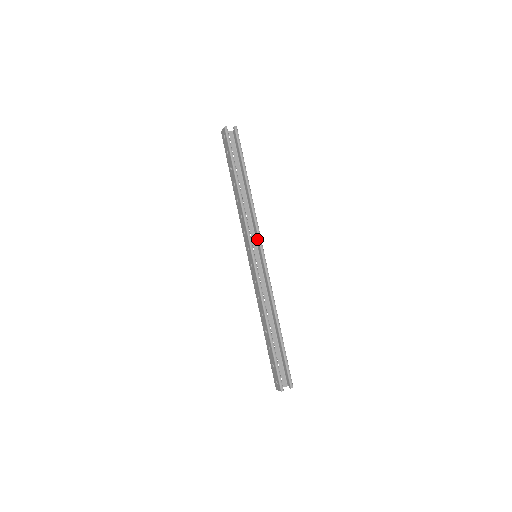
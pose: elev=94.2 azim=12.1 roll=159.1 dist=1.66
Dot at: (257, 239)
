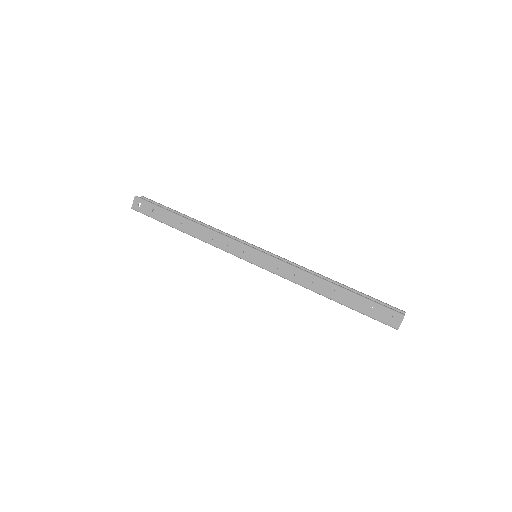
Dot at: occluded
